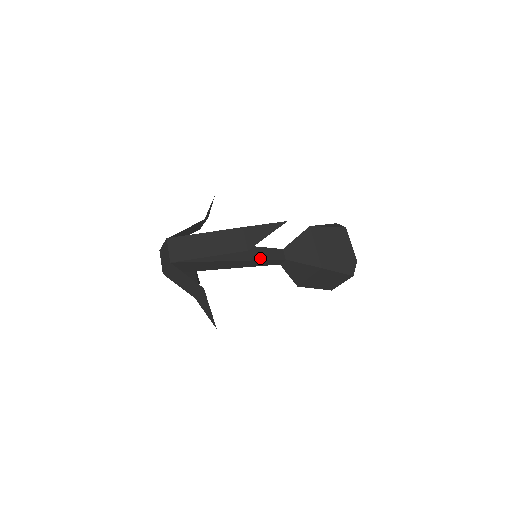
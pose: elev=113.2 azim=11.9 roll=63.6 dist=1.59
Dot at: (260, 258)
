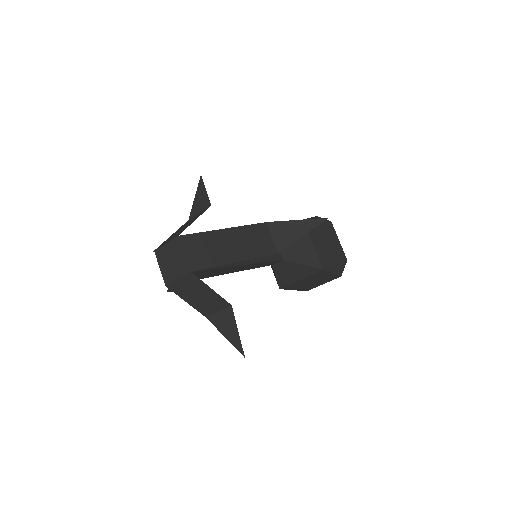
Dot at: (265, 259)
